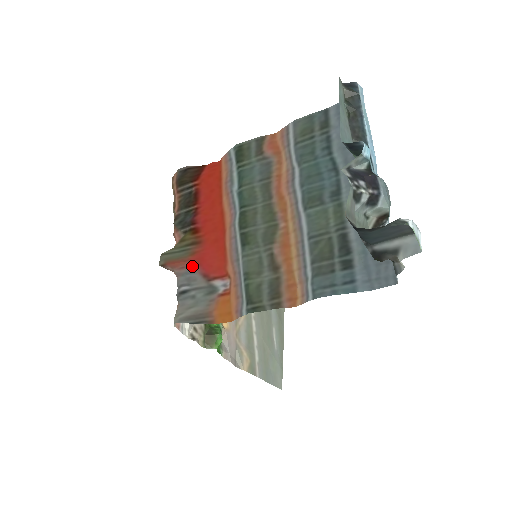
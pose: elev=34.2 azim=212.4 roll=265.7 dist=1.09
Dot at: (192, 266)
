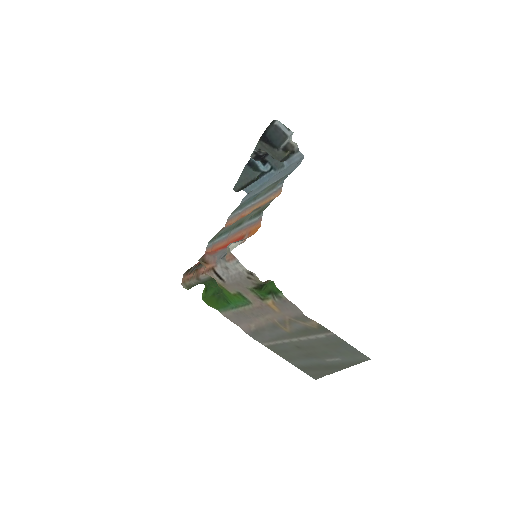
Dot at: (220, 250)
